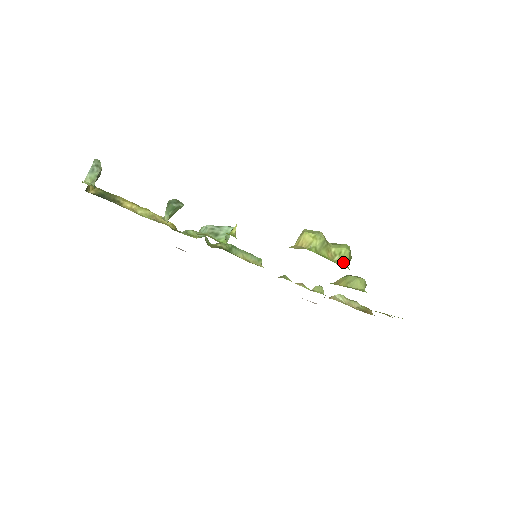
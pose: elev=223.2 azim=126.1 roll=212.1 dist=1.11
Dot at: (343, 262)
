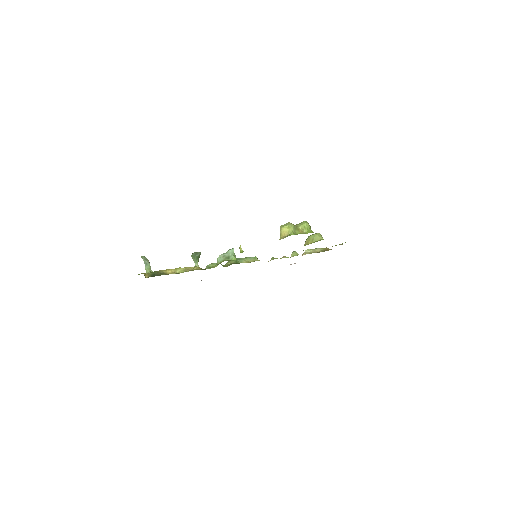
Dot at: (309, 231)
